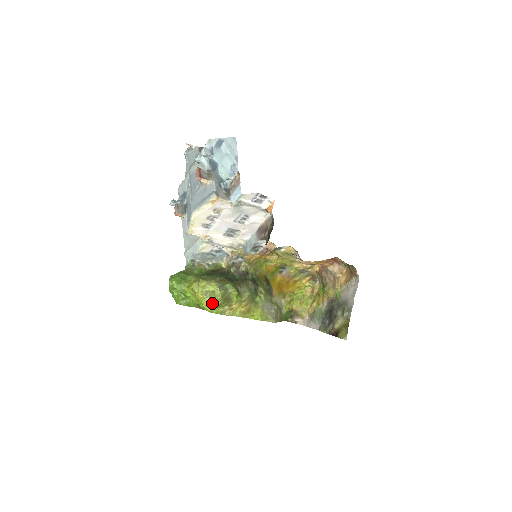
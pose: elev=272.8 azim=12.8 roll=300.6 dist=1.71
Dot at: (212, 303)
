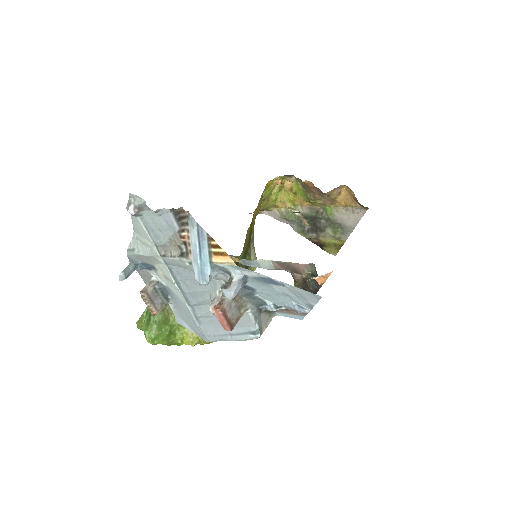
Dot at: occluded
